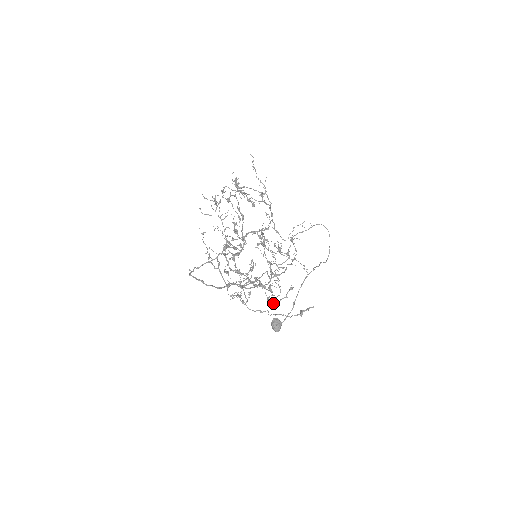
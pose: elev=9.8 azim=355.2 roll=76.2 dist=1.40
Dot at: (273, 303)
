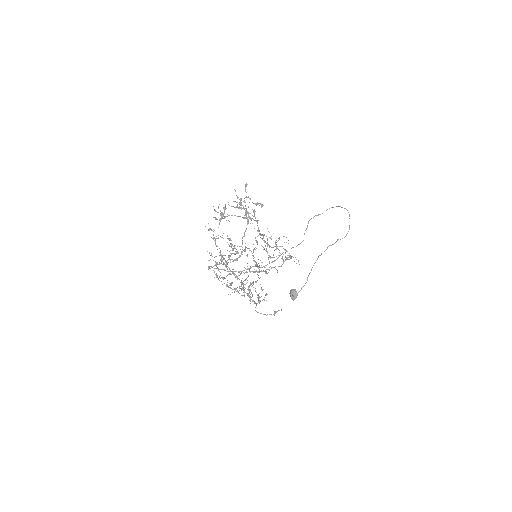
Dot at: (258, 301)
